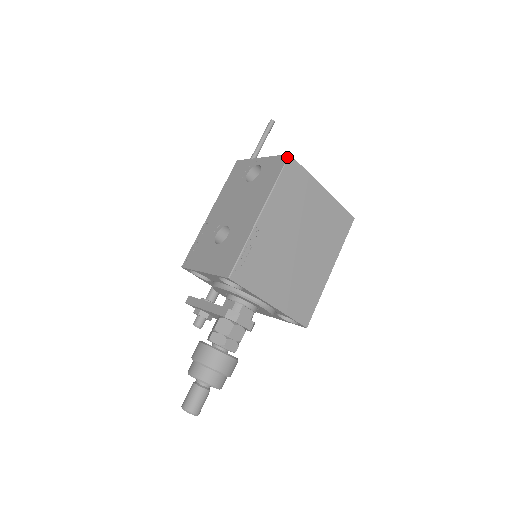
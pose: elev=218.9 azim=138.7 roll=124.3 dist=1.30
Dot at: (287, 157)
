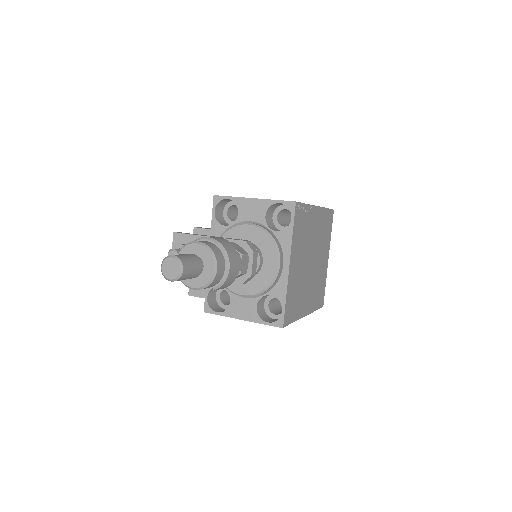
Dot at: (332, 209)
